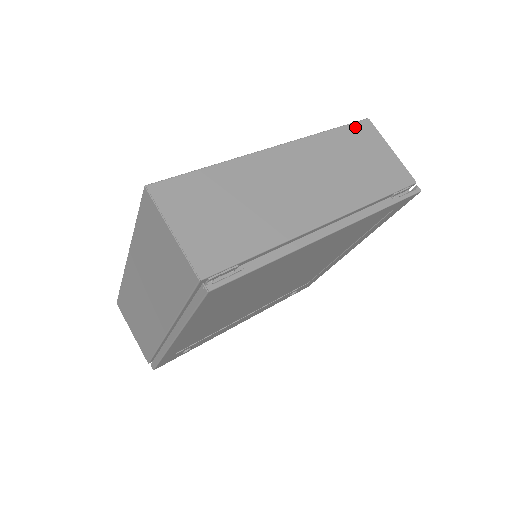
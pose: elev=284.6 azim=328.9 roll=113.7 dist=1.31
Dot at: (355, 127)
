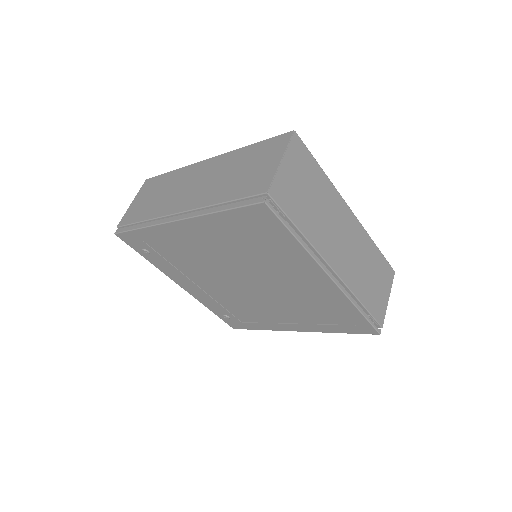
Dot at: (387, 264)
